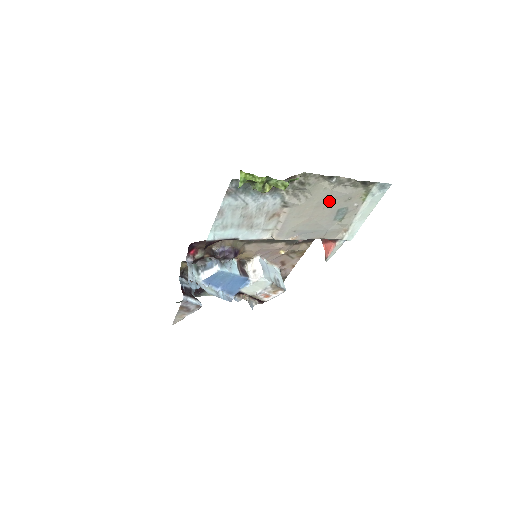
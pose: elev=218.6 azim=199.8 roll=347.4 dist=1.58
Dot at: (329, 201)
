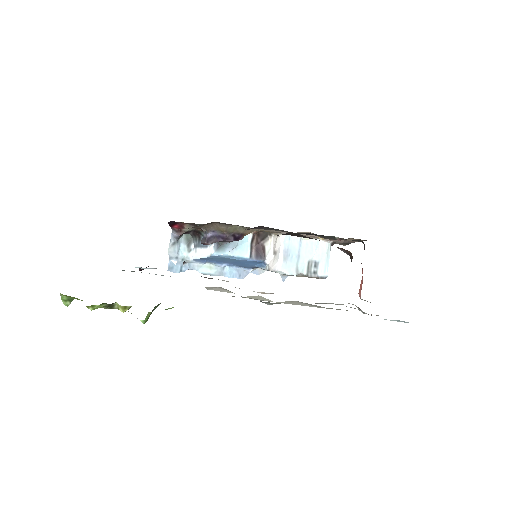
Dot at: occluded
